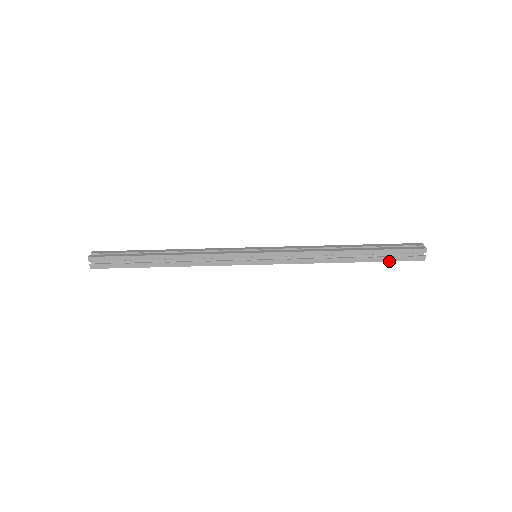
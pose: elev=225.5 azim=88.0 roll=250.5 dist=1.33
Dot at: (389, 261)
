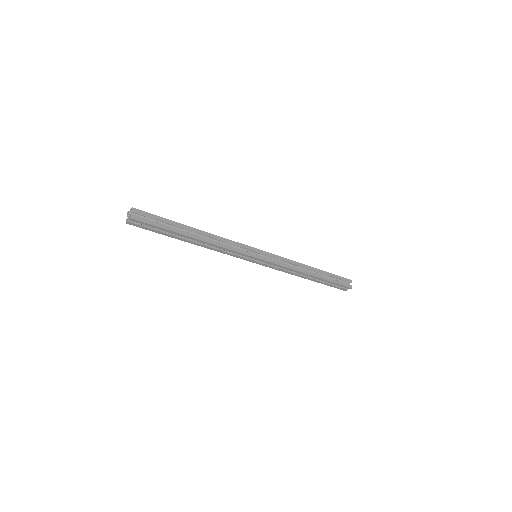
Dot at: occluded
